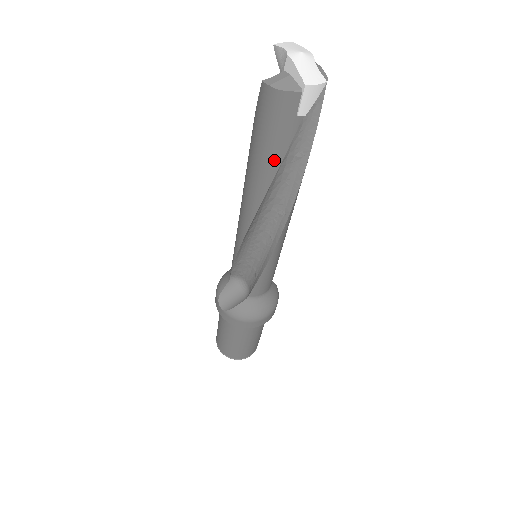
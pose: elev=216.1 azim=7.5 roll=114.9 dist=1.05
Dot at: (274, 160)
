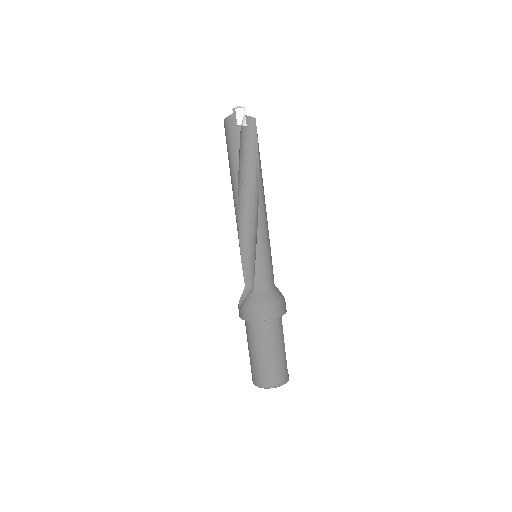
Dot at: (235, 156)
